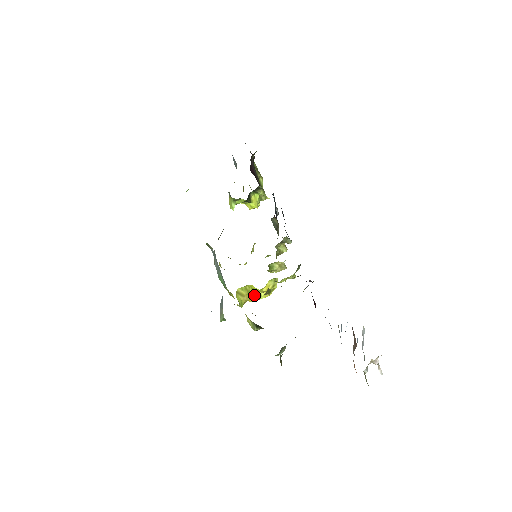
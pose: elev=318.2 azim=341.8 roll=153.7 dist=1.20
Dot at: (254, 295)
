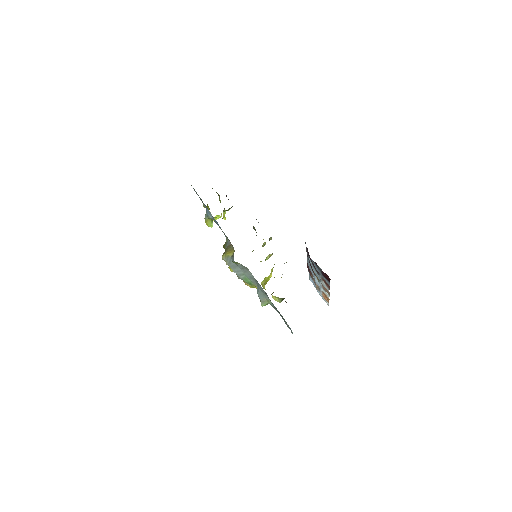
Dot at: occluded
